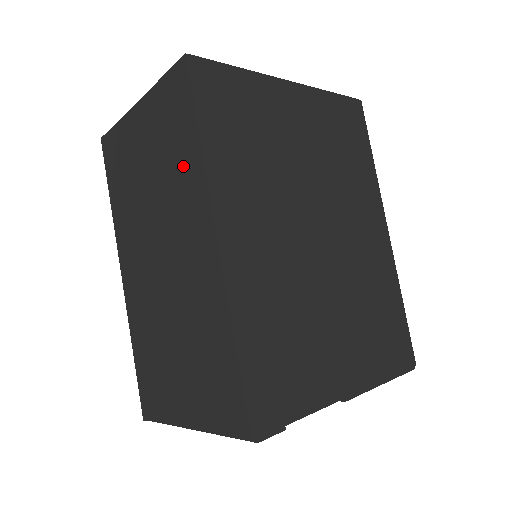
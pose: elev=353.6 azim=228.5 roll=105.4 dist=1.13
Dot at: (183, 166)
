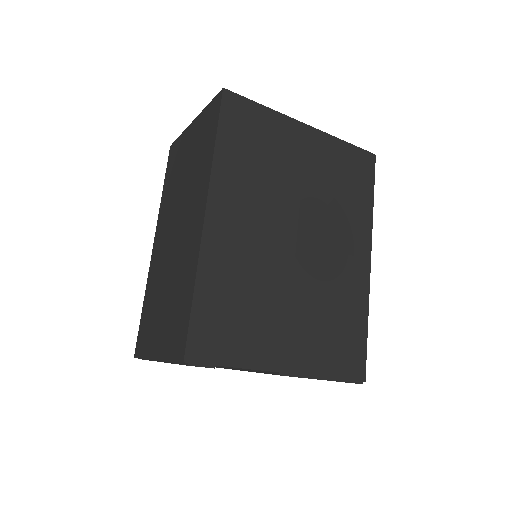
Dot at: (202, 163)
